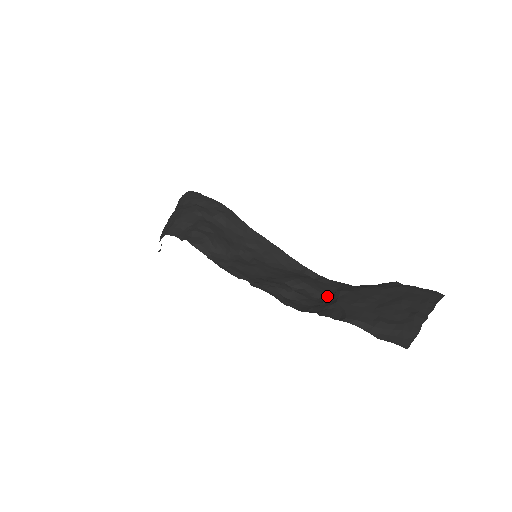
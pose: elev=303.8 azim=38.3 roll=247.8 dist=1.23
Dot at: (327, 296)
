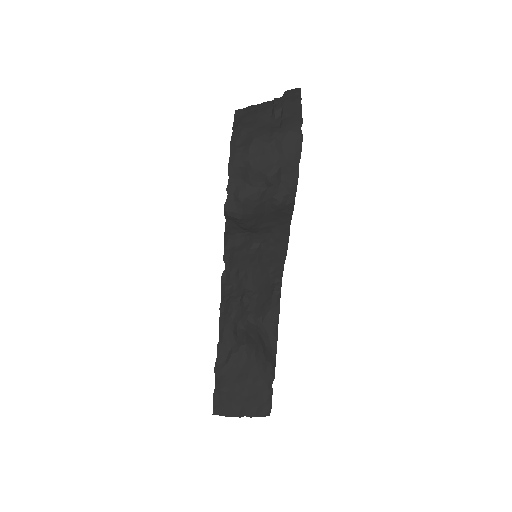
Dot at: (255, 318)
